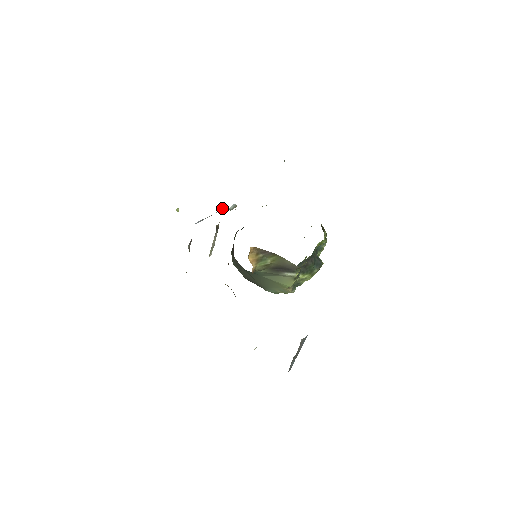
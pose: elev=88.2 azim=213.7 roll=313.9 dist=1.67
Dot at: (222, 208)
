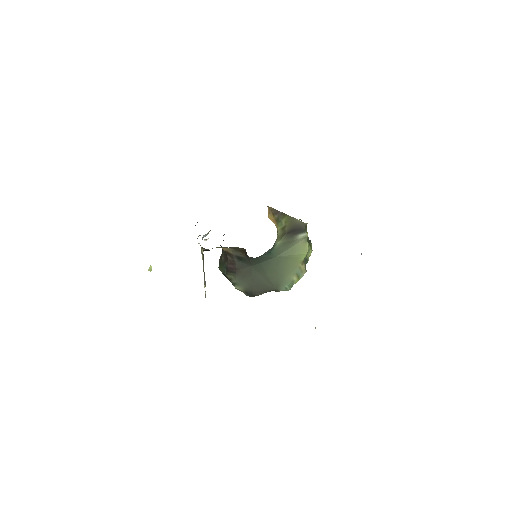
Dot at: occluded
